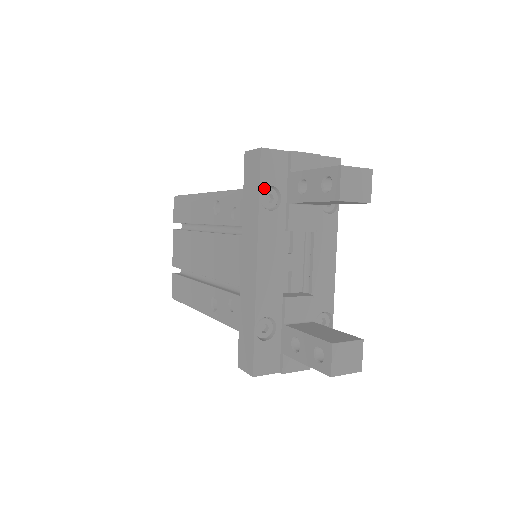
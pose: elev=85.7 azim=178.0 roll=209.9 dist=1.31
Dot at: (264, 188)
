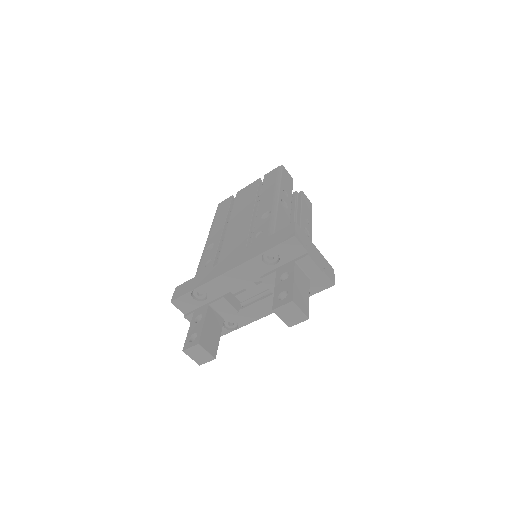
Dot at: (275, 250)
